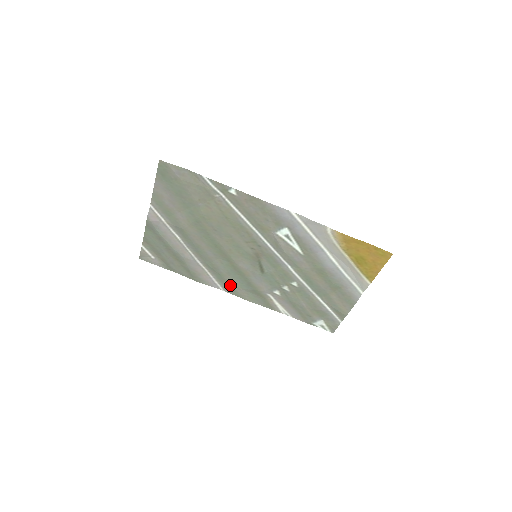
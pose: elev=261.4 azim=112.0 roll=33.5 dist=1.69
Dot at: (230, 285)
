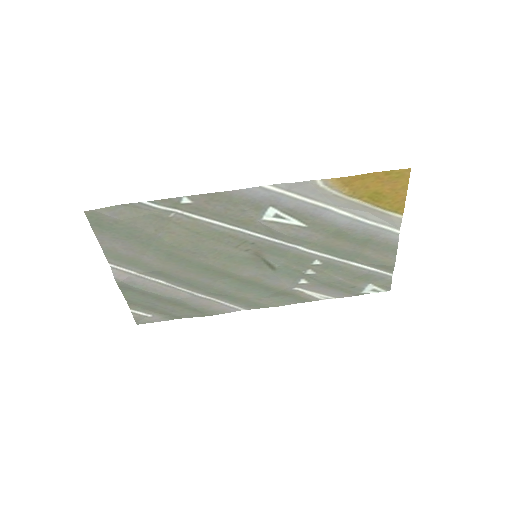
Dot at: (248, 301)
